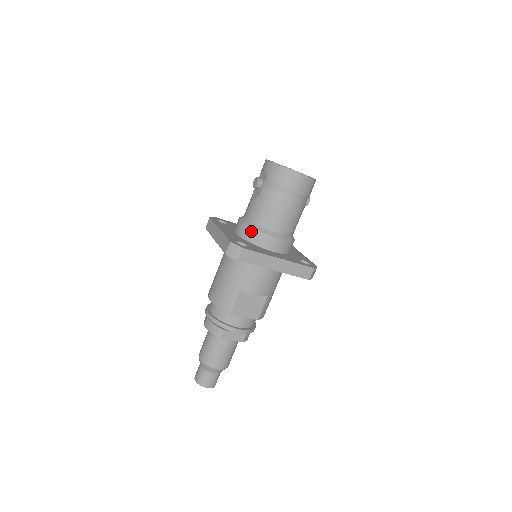
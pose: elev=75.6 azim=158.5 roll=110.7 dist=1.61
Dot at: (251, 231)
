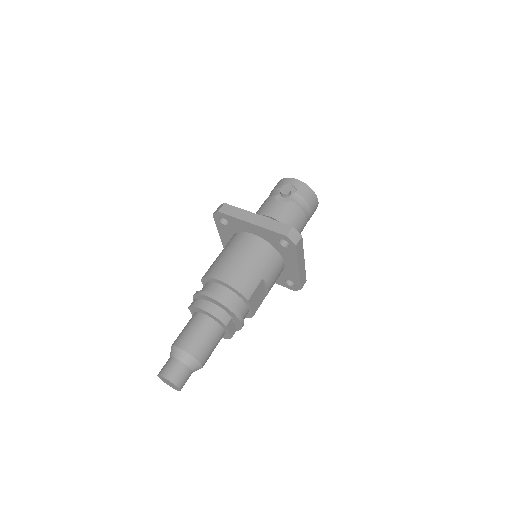
Dot at: occluded
